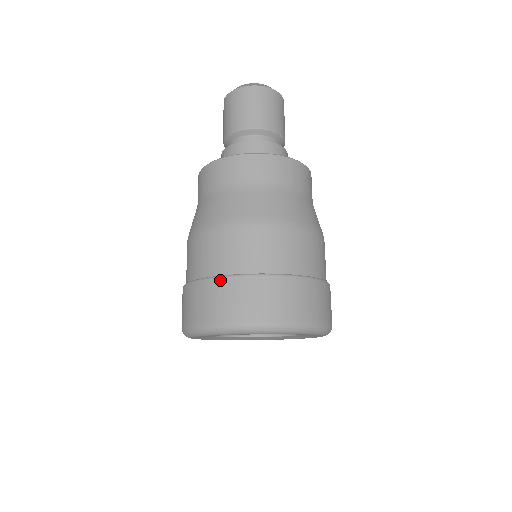
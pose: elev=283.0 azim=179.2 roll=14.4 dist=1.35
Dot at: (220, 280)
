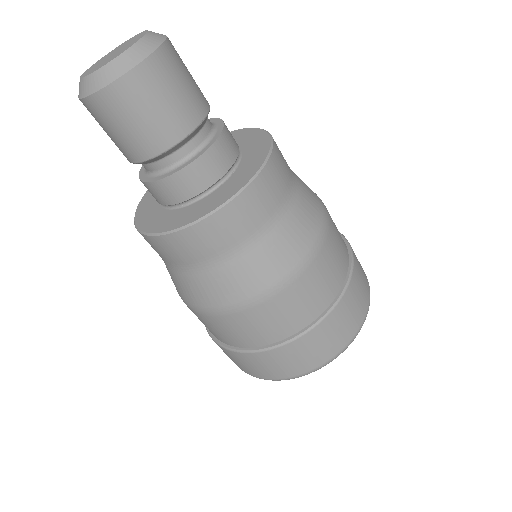
Dot at: occluded
